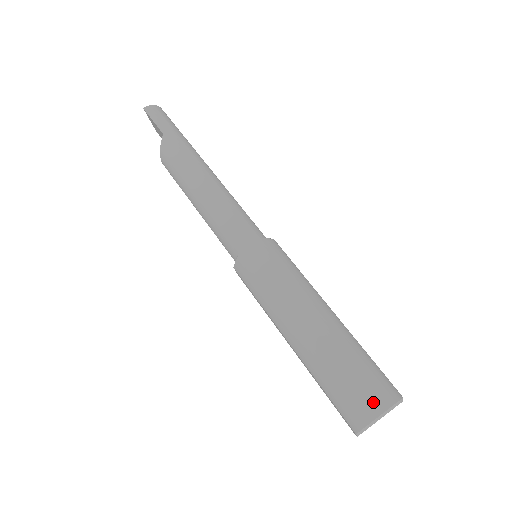
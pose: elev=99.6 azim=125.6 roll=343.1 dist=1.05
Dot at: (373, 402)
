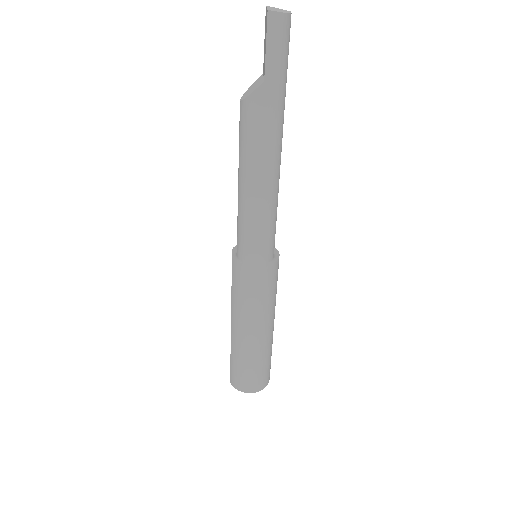
Dot at: (250, 387)
